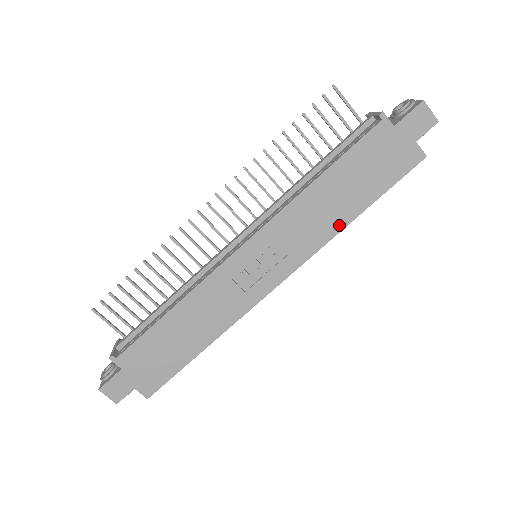
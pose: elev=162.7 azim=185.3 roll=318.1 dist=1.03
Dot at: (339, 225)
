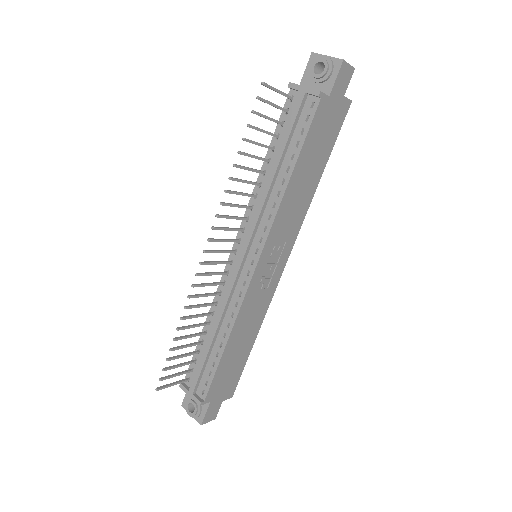
Dot at: (311, 195)
